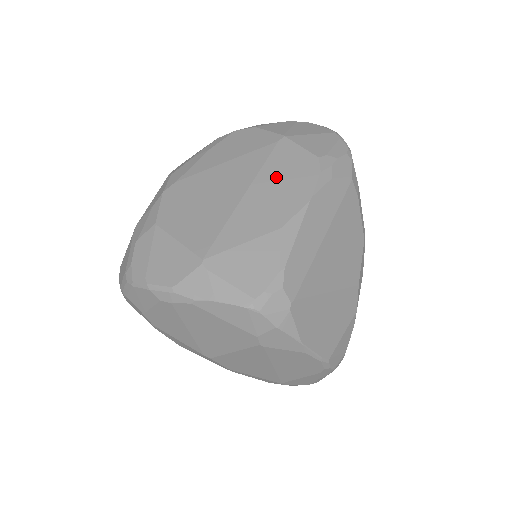
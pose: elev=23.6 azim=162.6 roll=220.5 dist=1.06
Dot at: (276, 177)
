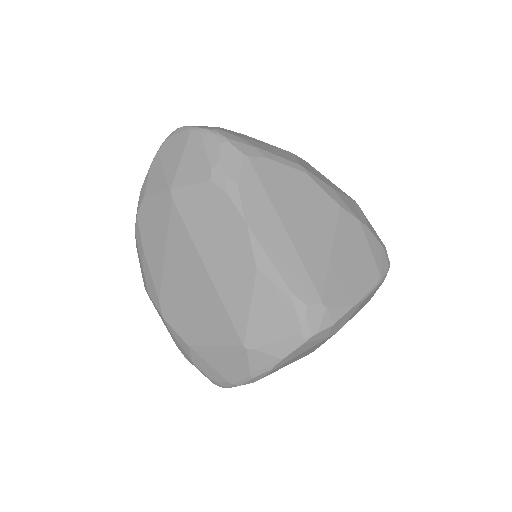
Dot at: (207, 232)
